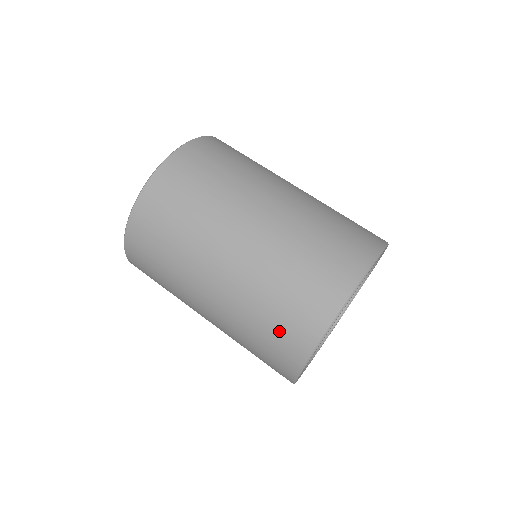
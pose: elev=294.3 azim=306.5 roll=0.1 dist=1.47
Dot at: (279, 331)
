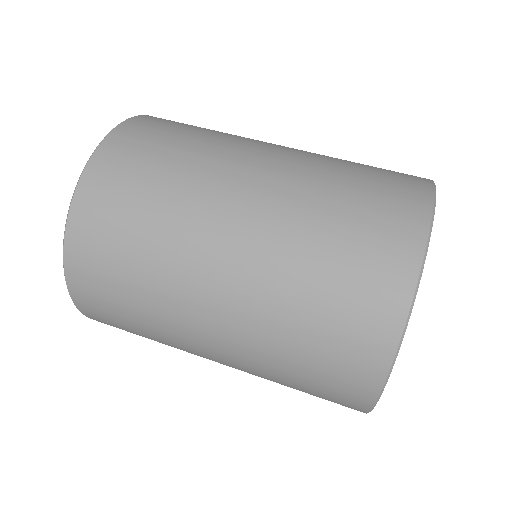
Dot at: (374, 197)
